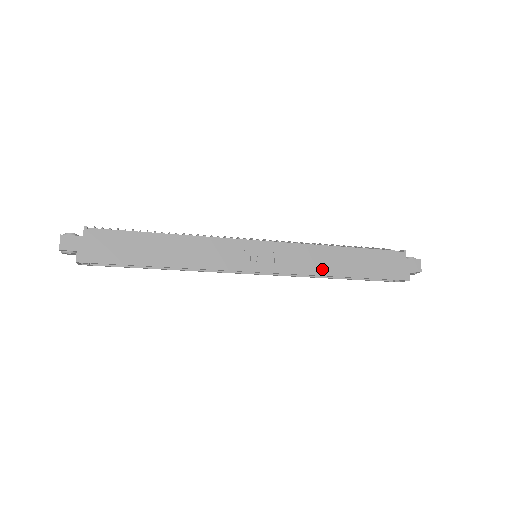
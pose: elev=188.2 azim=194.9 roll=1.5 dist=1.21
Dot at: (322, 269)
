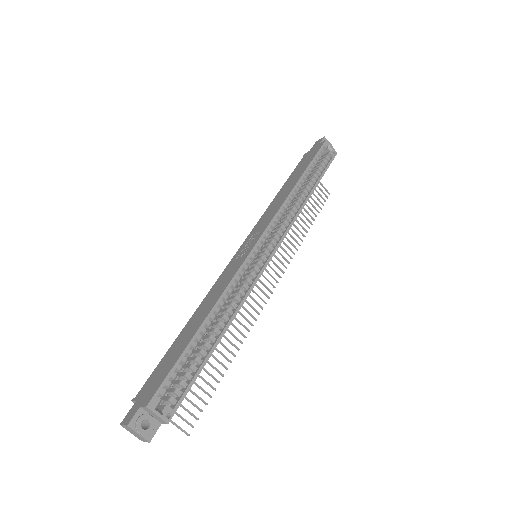
Dot at: (284, 198)
